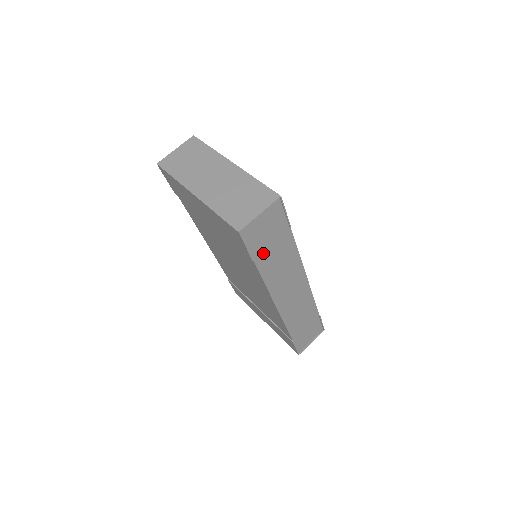
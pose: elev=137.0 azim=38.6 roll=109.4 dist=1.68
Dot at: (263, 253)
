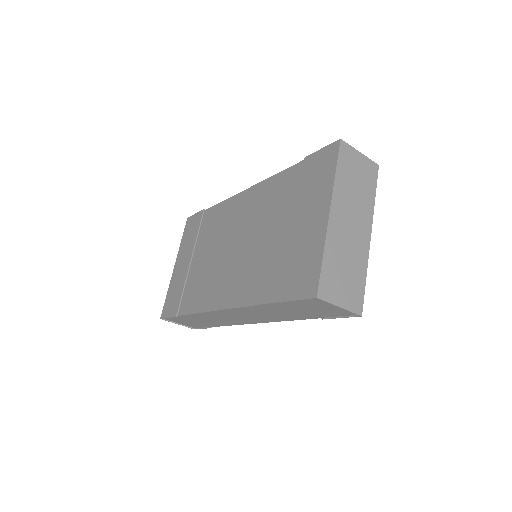
Dot at: (288, 306)
